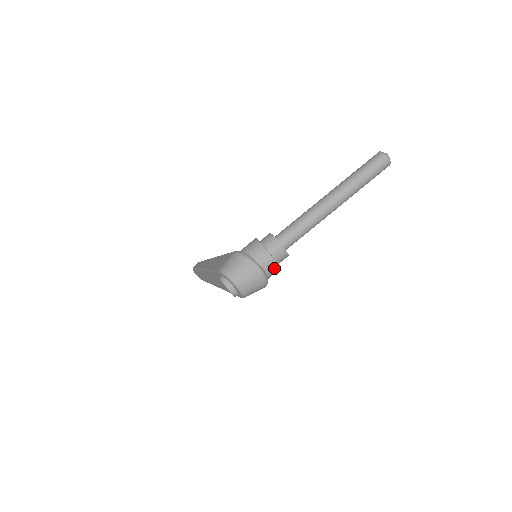
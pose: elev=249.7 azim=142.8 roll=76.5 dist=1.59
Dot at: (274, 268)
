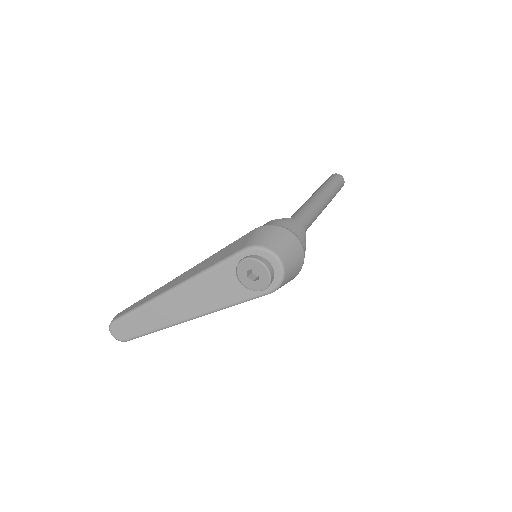
Dot at: occluded
